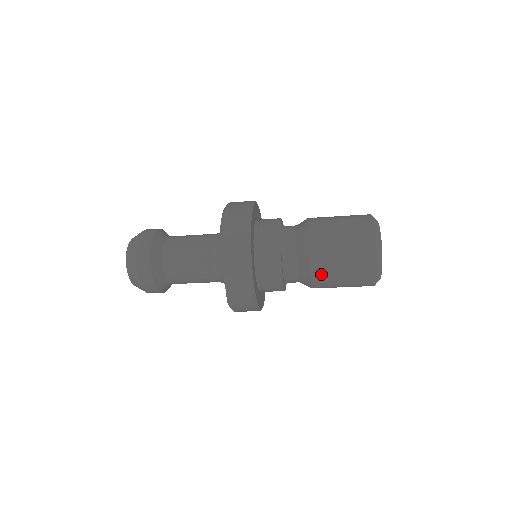
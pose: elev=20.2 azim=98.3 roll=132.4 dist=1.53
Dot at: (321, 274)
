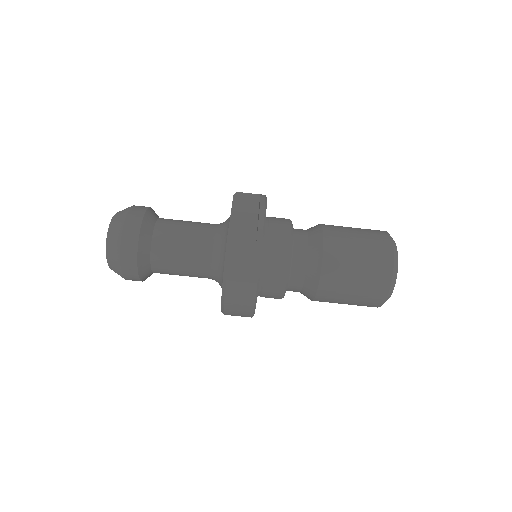
Dot at: (335, 242)
